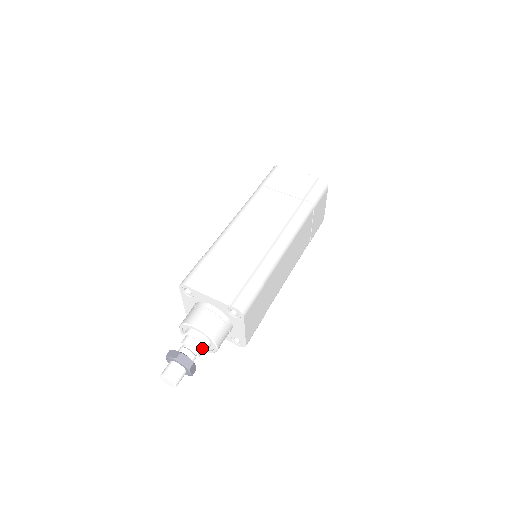
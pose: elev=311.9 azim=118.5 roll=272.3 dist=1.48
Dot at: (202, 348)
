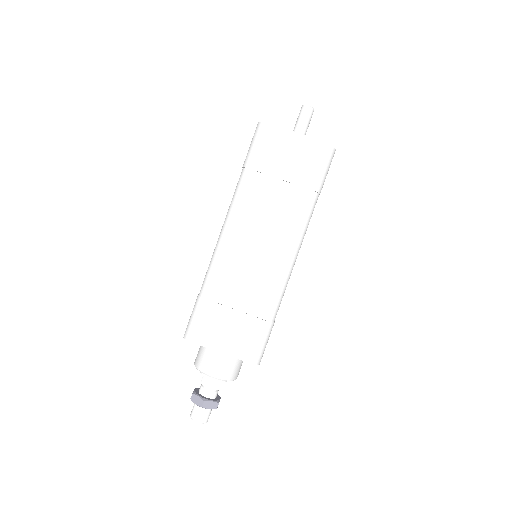
Dot at: occluded
